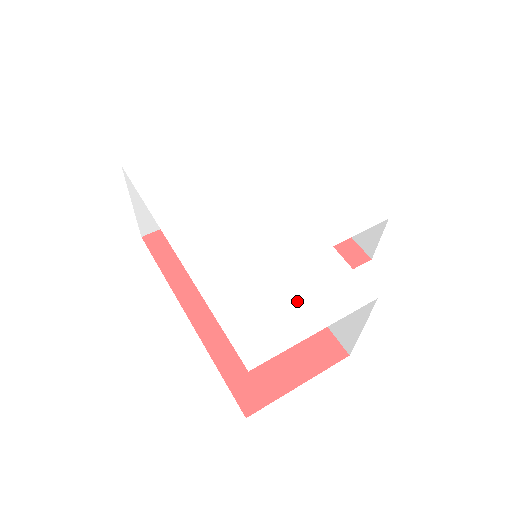
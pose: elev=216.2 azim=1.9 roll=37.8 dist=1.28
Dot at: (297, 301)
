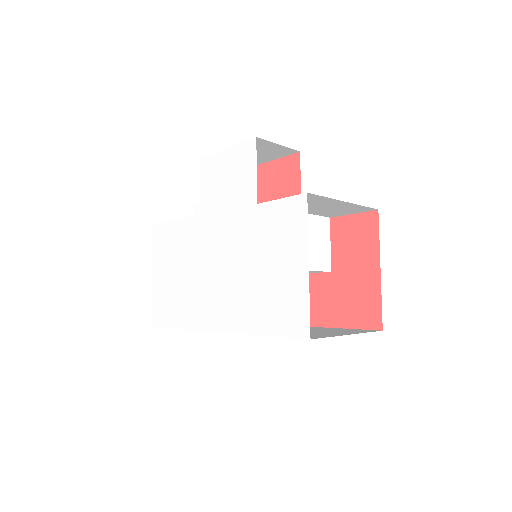
Dot at: (281, 264)
